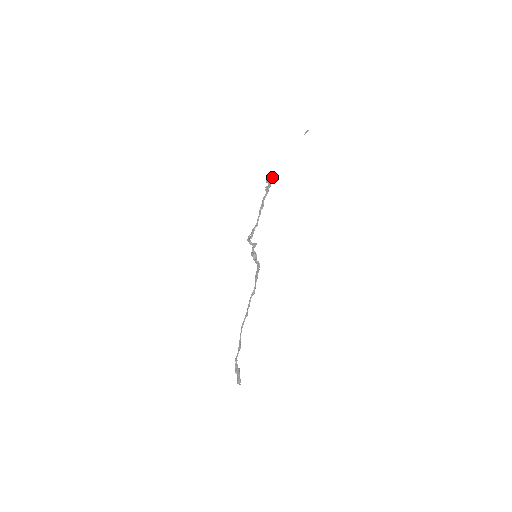
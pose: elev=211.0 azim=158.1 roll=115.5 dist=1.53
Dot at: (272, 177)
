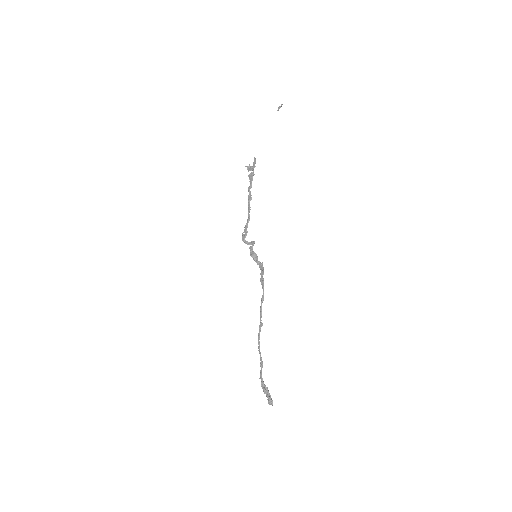
Dot at: (253, 163)
